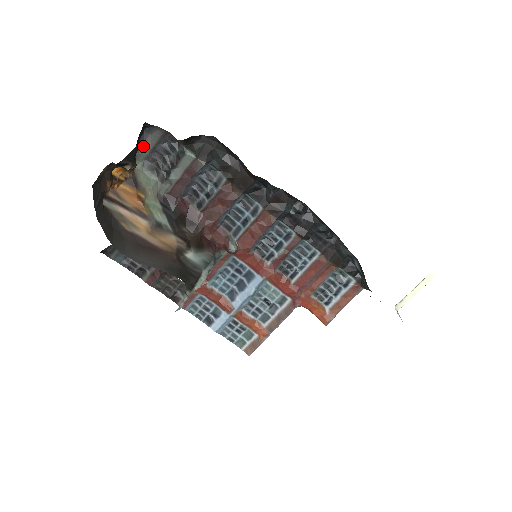
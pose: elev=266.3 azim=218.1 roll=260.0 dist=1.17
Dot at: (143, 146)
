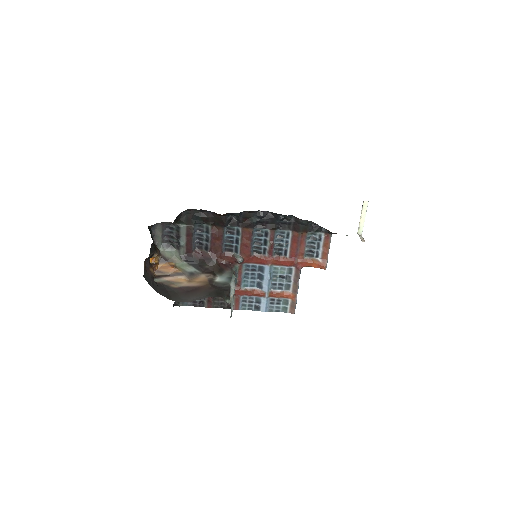
Dot at: (156, 238)
